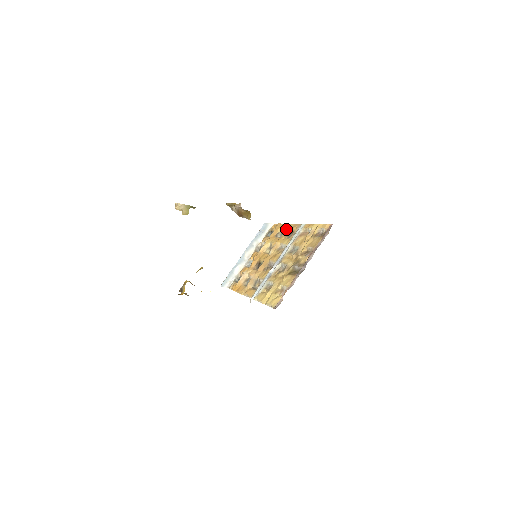
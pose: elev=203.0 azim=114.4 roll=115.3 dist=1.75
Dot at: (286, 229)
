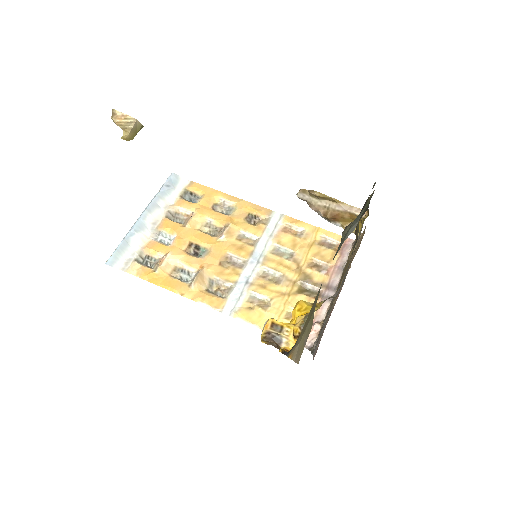
Dot at: (239, 206)
